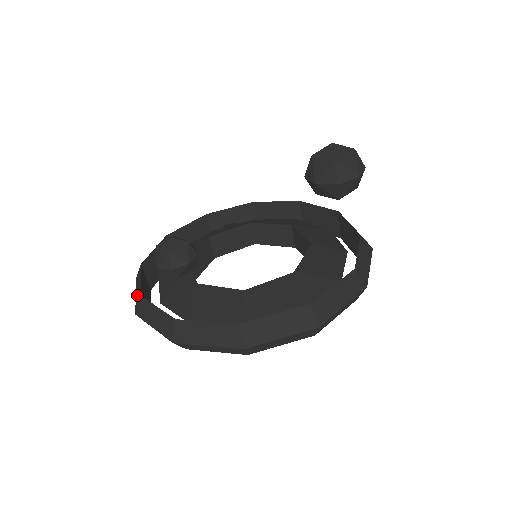
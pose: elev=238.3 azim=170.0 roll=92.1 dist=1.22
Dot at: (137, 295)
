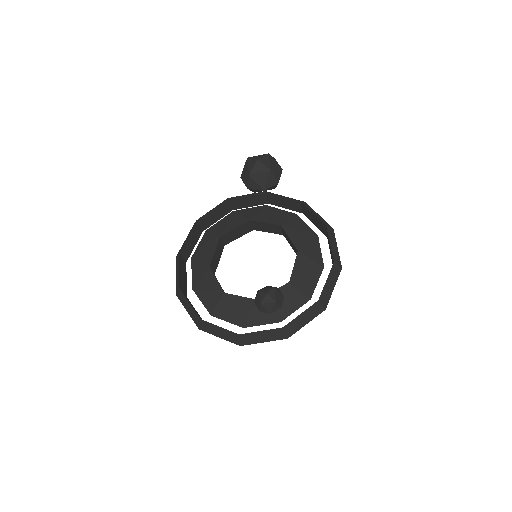
Dot at: (226, 336)
